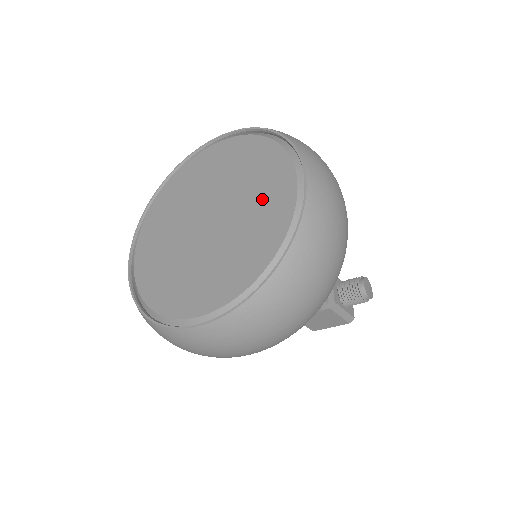
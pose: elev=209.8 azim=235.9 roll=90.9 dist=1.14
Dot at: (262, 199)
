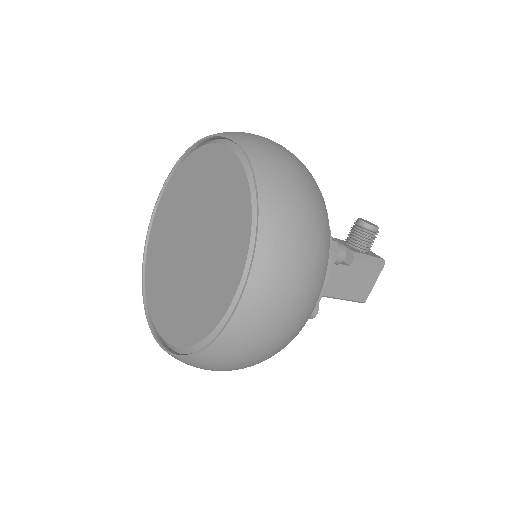
Dot at: (213, 183)
